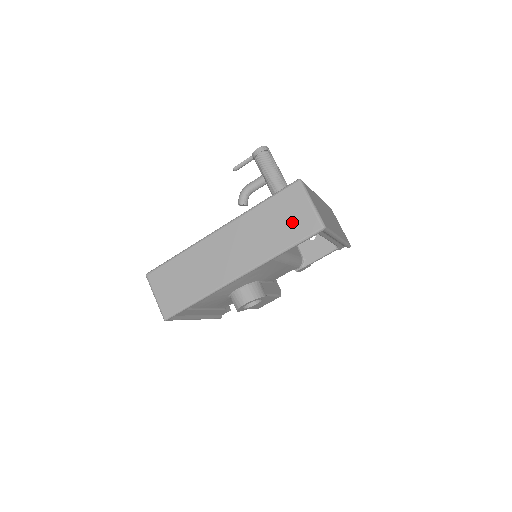
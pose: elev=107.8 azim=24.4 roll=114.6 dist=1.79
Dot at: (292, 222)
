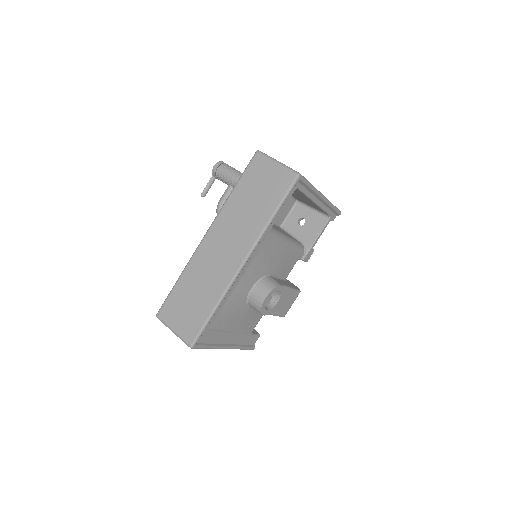
Dot at: (268, 187)
